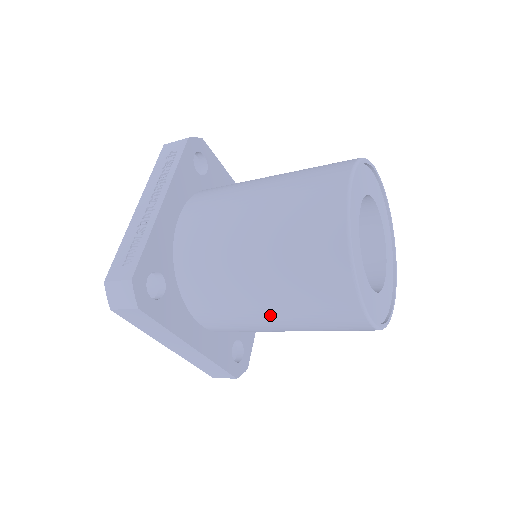
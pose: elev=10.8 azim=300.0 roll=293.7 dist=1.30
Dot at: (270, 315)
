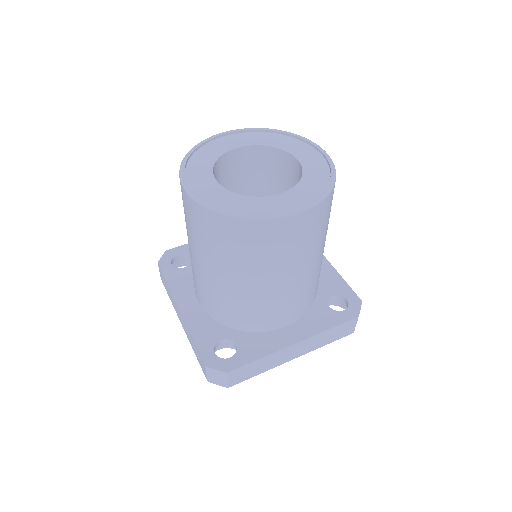
Dot at: (278, 281)
